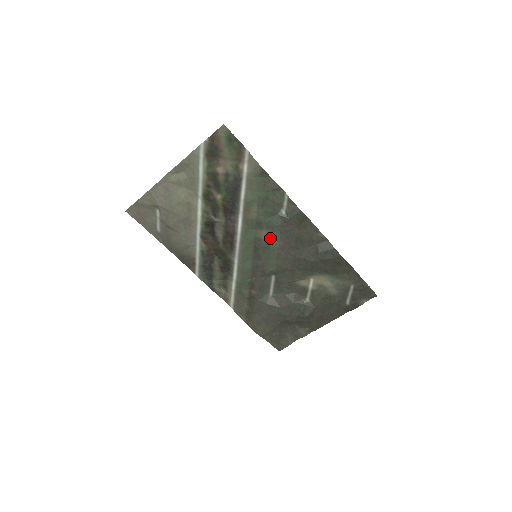
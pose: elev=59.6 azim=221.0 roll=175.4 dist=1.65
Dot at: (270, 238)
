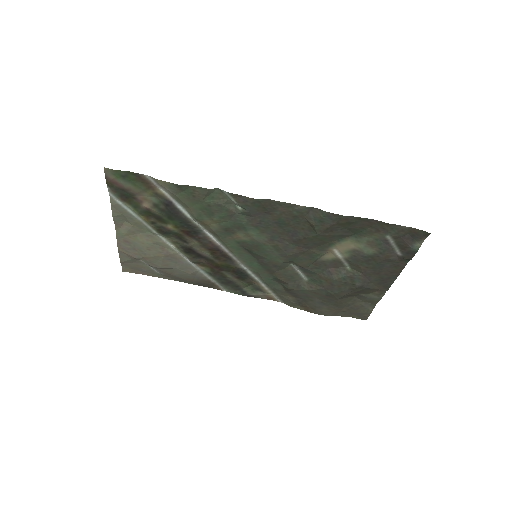
Dot at: (251, 237)
